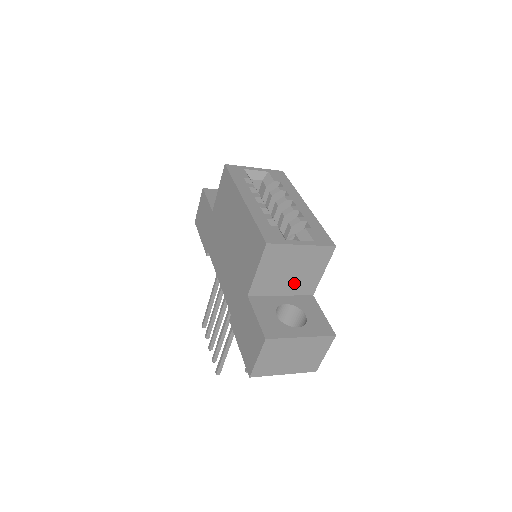
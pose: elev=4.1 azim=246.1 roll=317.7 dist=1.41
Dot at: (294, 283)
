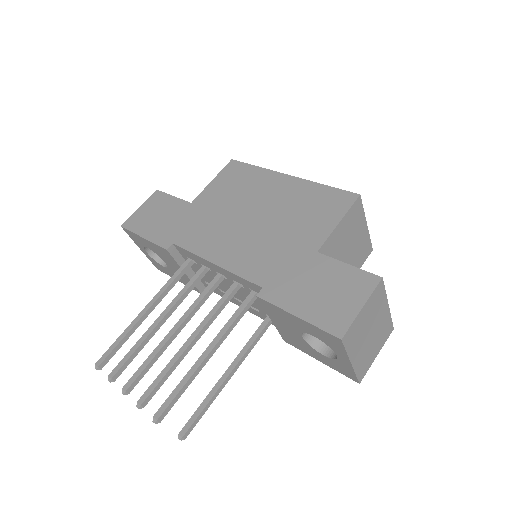
Dot at: occluded
